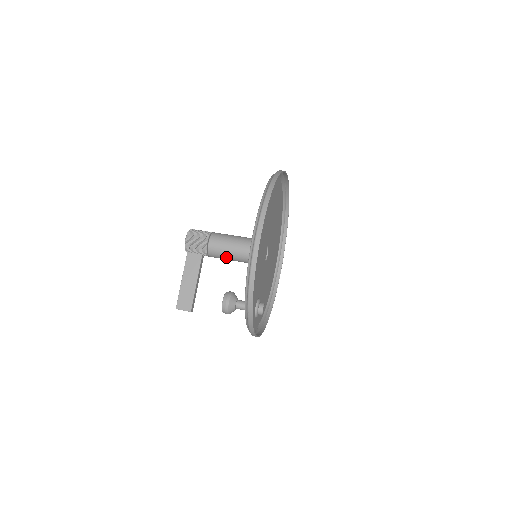
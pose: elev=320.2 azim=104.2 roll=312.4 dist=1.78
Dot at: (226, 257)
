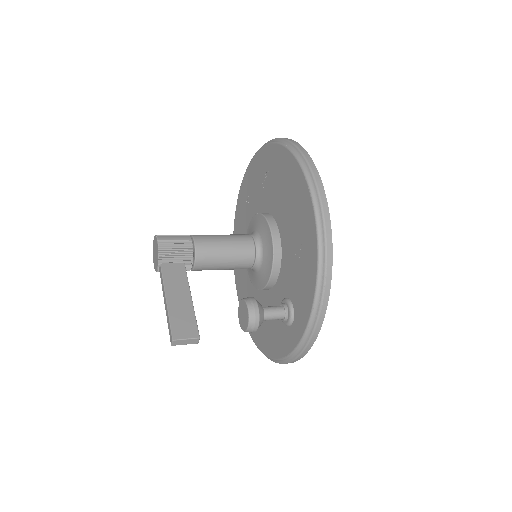
Dot at: (222, 258)
